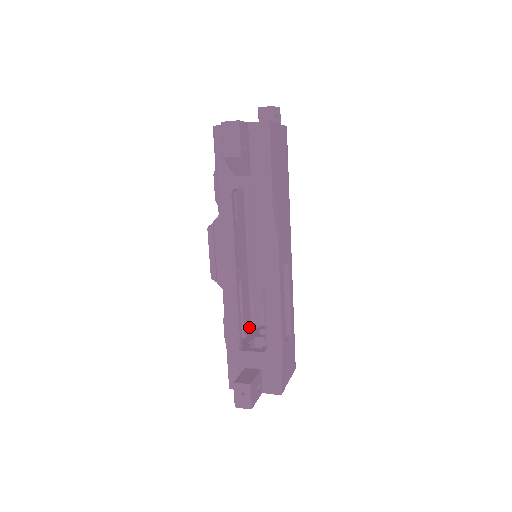
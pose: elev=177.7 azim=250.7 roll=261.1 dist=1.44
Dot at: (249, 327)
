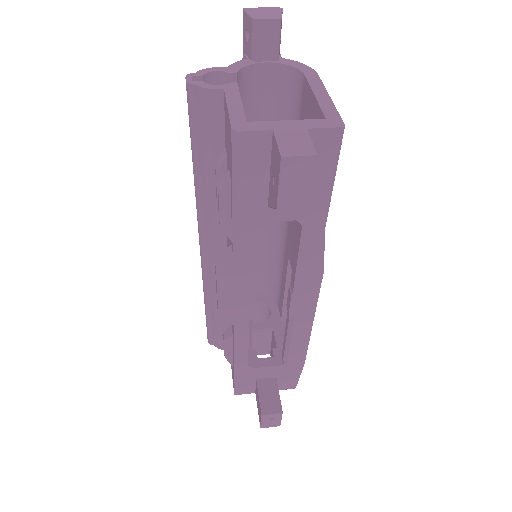
Dot at: occluded
